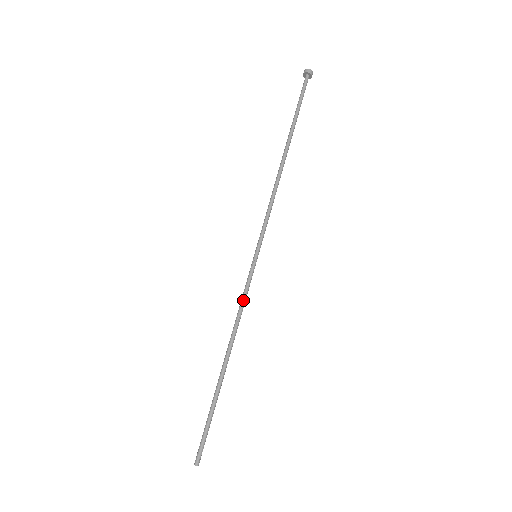
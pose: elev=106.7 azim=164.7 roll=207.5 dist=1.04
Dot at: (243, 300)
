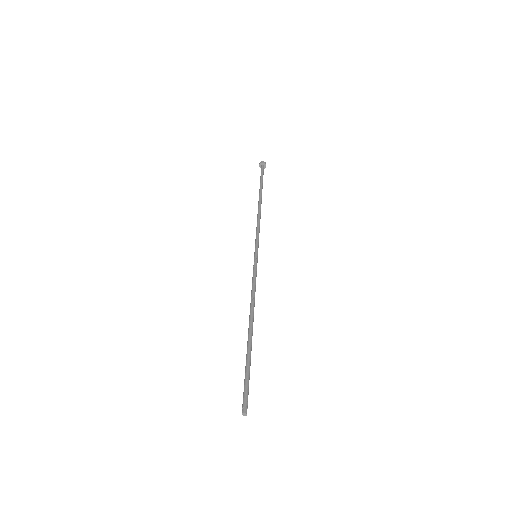
Dot at: (254, 282)
